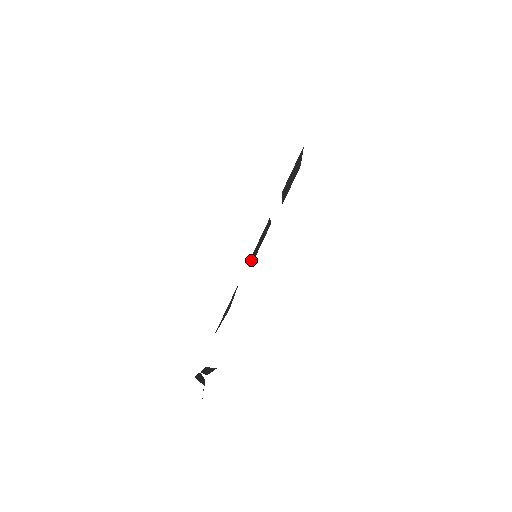
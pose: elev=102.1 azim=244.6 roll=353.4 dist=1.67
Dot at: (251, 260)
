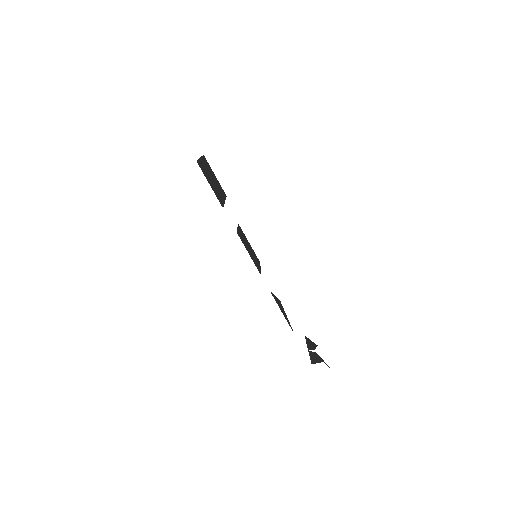
Dot at: occluded
